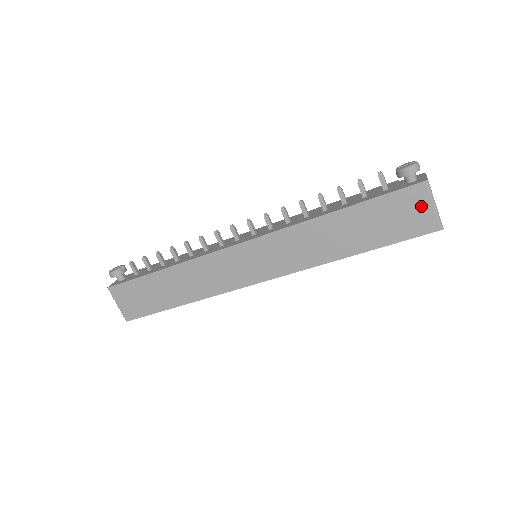
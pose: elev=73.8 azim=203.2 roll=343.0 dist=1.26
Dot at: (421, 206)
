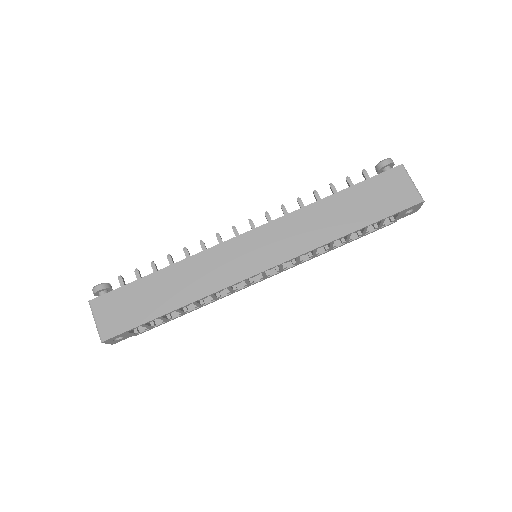
Dot at: (402, 184)
